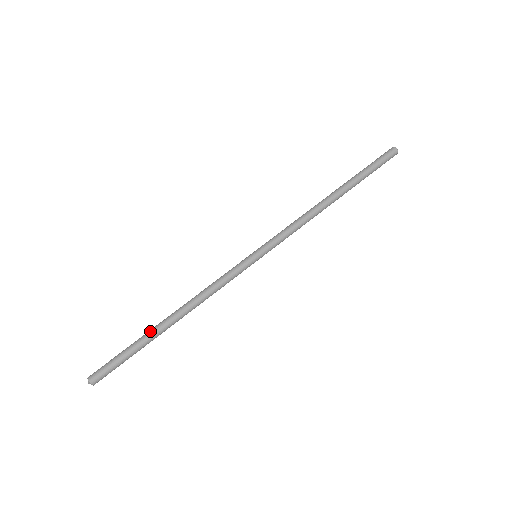
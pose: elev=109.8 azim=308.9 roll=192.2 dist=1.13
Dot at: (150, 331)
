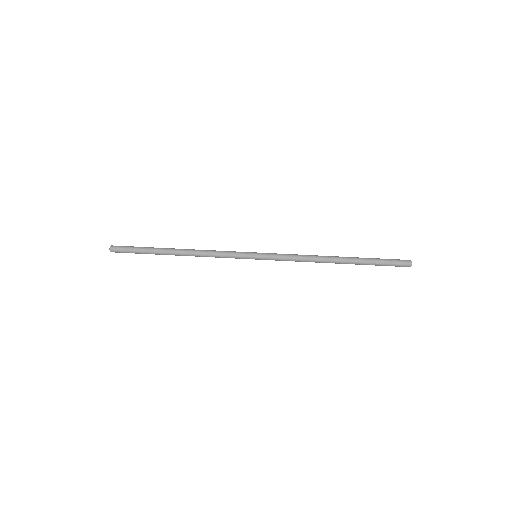
Dot at: (161, 249)
